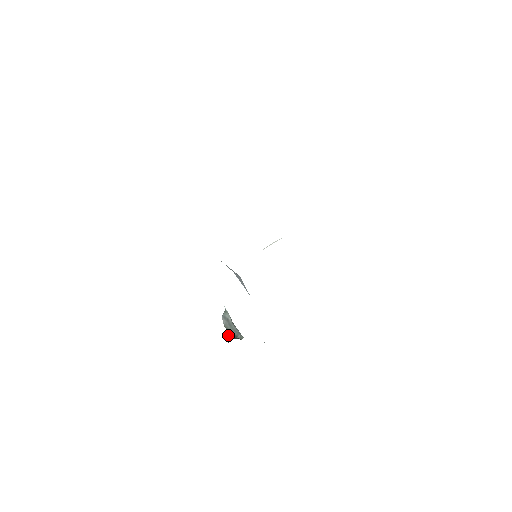
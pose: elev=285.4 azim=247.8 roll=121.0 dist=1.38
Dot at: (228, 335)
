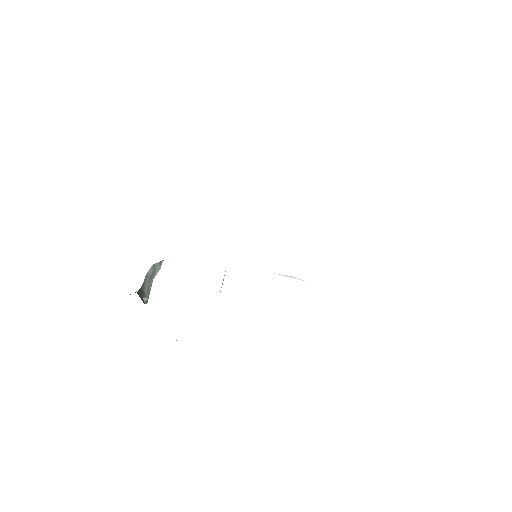
Dot at: (140, 288)
